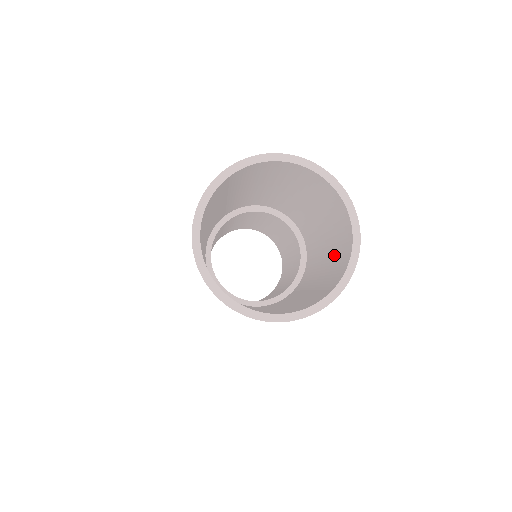
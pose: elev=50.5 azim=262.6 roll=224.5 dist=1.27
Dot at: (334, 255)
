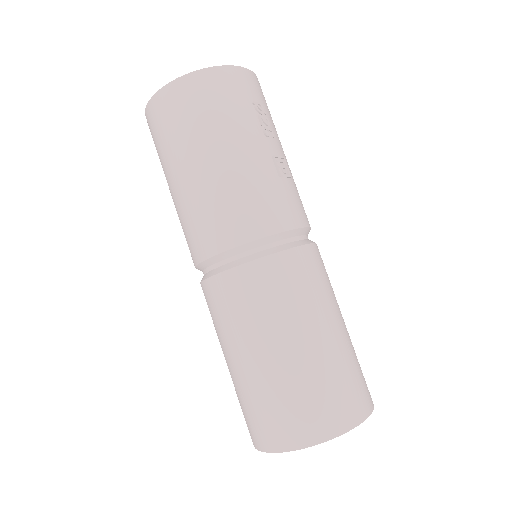
Dot at: occluded
